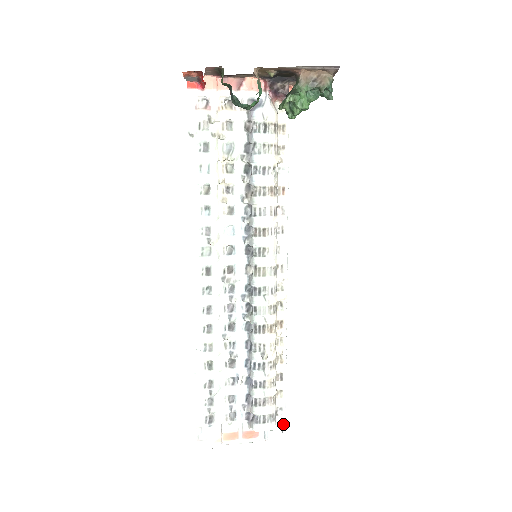
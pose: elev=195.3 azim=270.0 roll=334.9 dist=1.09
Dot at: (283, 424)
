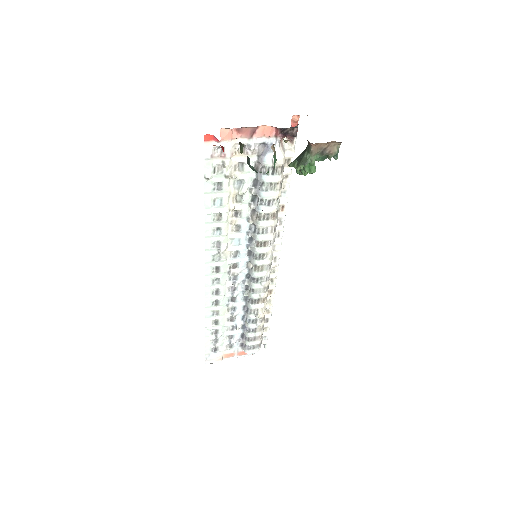
Dot at: (266, 344)
